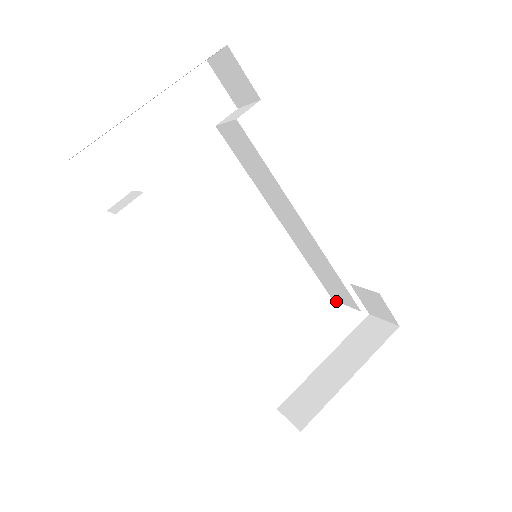
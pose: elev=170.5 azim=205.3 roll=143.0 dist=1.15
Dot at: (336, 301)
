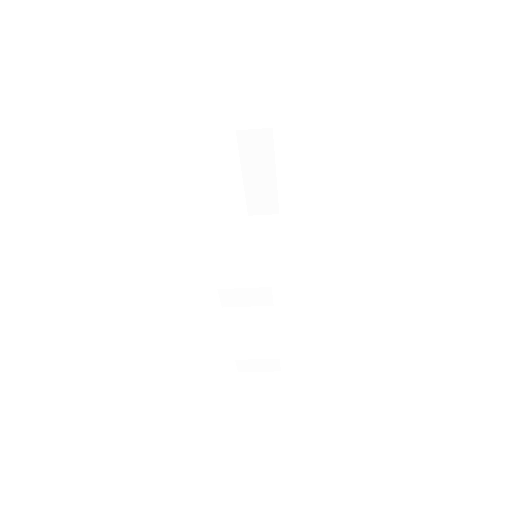
Dot at: (241, 359)
